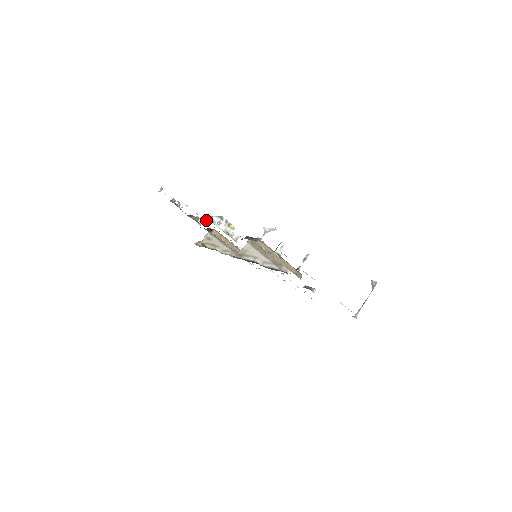
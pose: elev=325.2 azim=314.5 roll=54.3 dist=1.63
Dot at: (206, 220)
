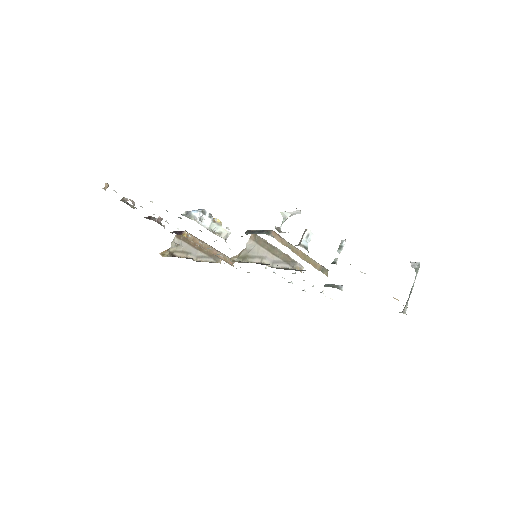
Dot at: (180, 218)
